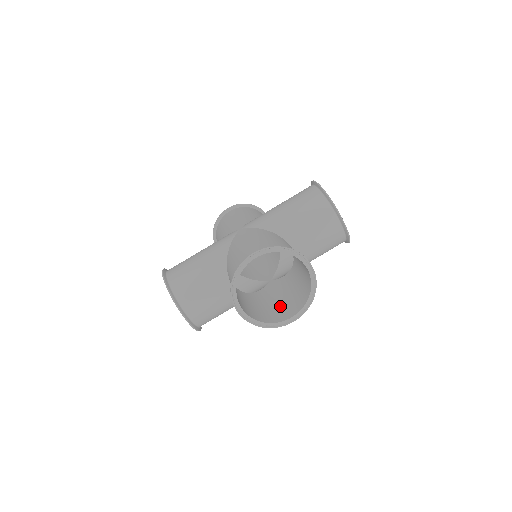
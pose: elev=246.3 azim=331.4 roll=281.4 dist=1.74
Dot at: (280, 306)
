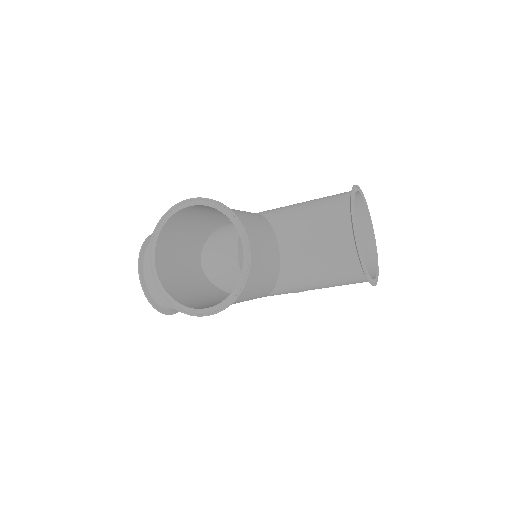
Dot at: occluded
